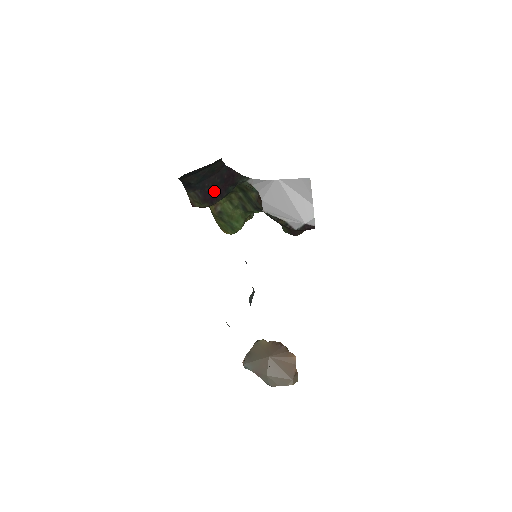
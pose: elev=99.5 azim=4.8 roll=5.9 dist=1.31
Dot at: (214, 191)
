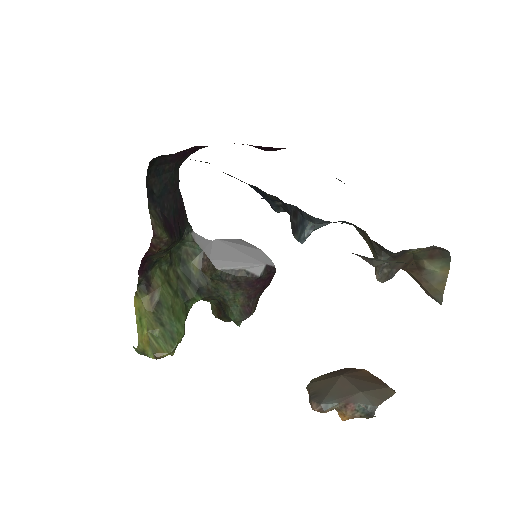
Dot at: (171, 221)
